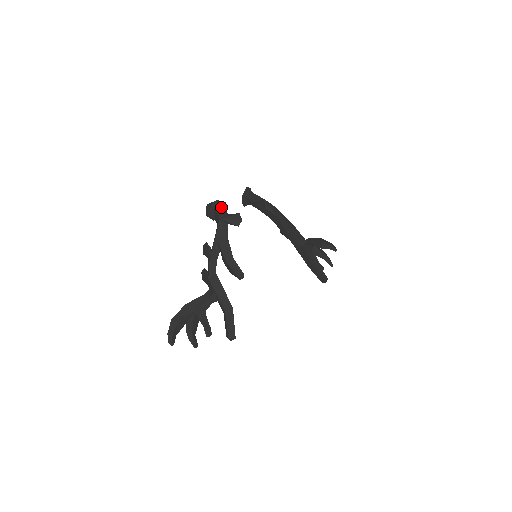
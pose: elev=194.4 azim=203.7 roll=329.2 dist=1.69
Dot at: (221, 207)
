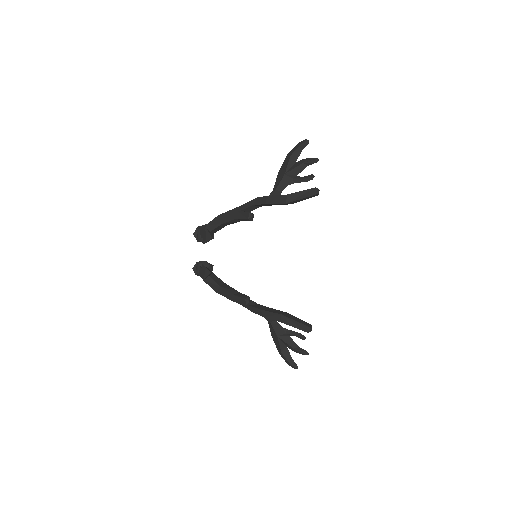
Dot at: (199, 269)
